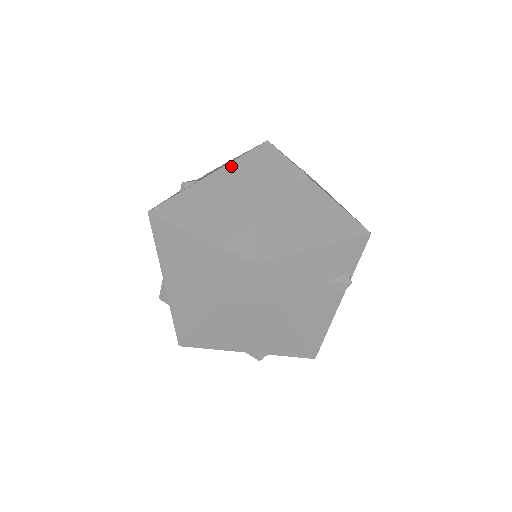
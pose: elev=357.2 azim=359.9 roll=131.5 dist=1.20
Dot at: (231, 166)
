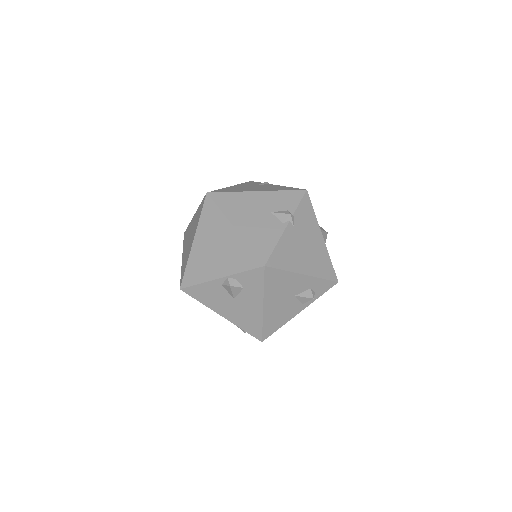
Dot at: occluded
